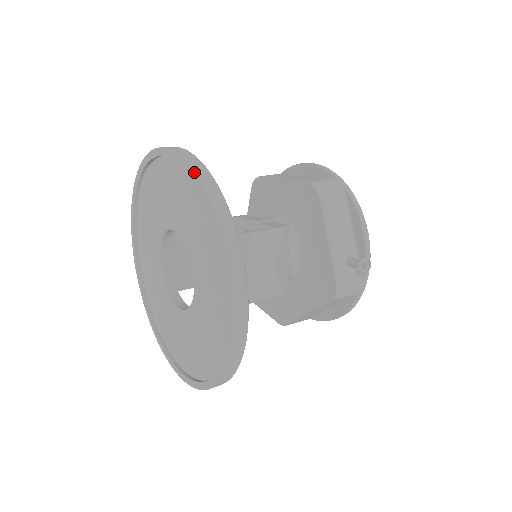
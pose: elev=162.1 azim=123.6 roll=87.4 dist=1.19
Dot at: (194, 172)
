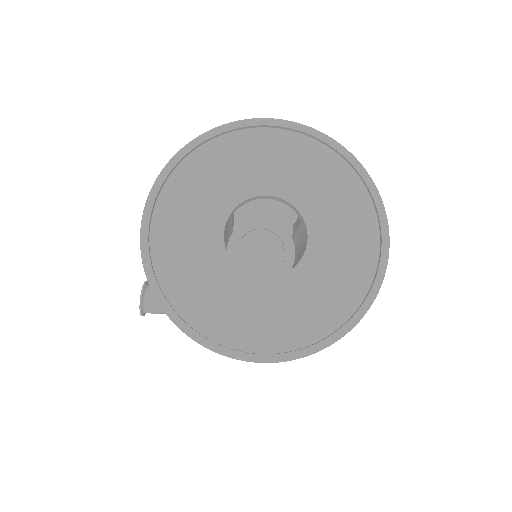
Dot at: (339, 143)
